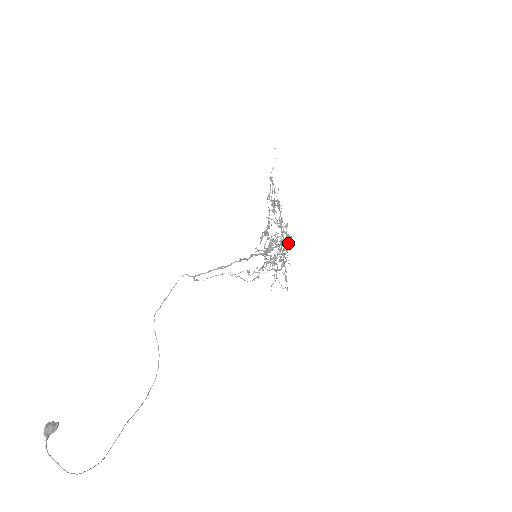
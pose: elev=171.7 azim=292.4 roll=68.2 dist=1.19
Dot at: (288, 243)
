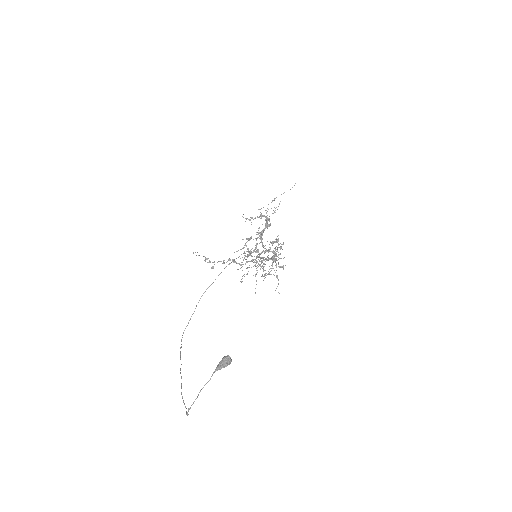
Dot at: occluded
